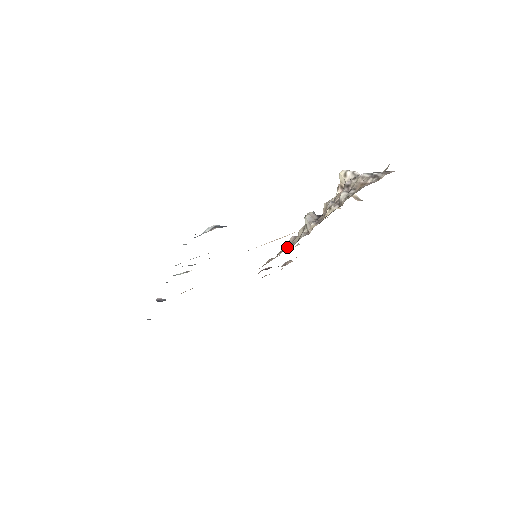
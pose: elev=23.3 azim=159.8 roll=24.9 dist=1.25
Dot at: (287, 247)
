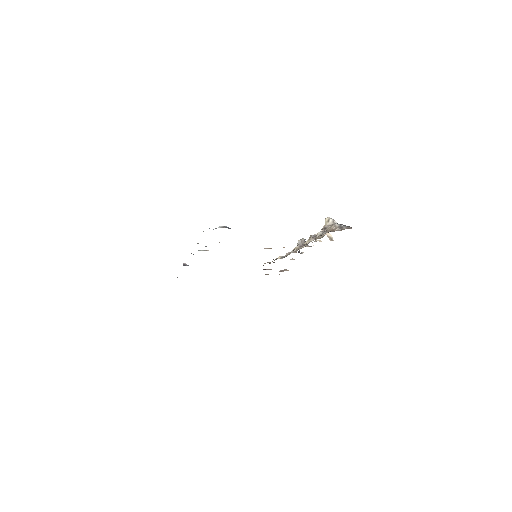
Dot at: (281, 257)
